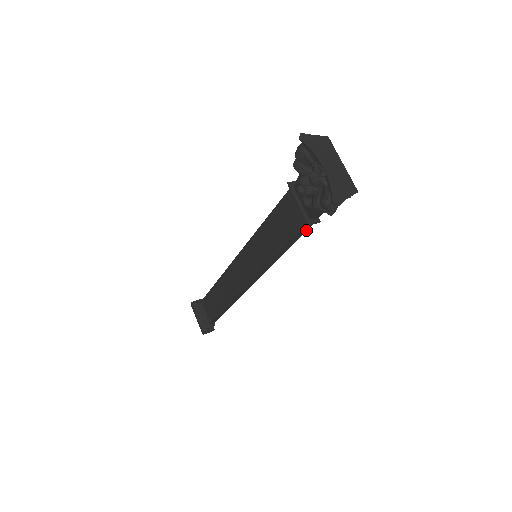
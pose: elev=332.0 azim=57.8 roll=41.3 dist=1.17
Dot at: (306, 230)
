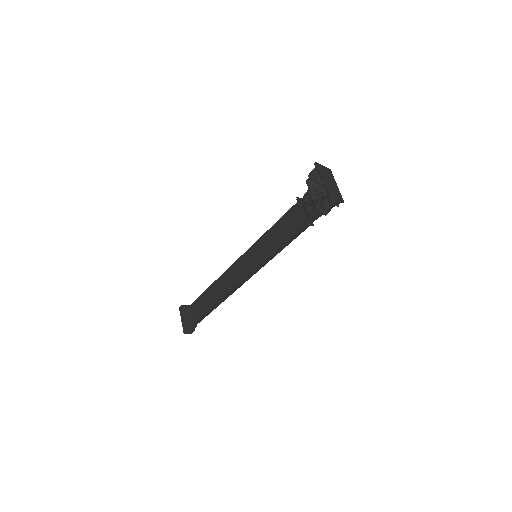
Dot at: occluded
